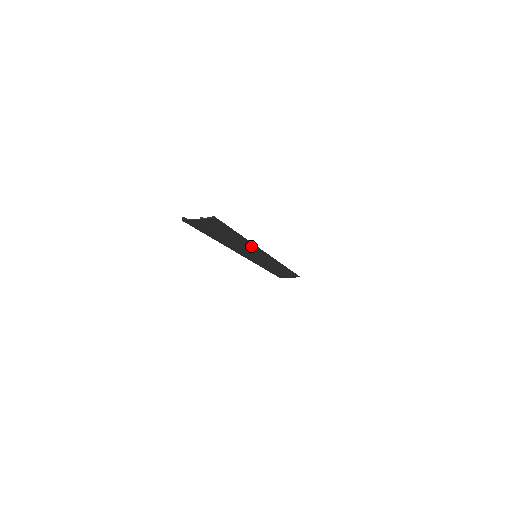
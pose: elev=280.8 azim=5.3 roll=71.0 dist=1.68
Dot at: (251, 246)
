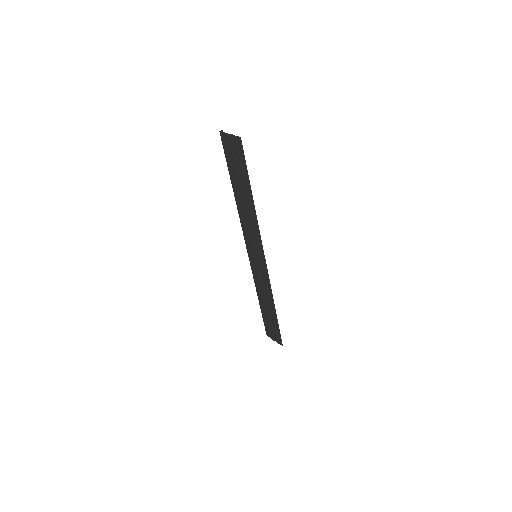
Dot at: (256, 226)
